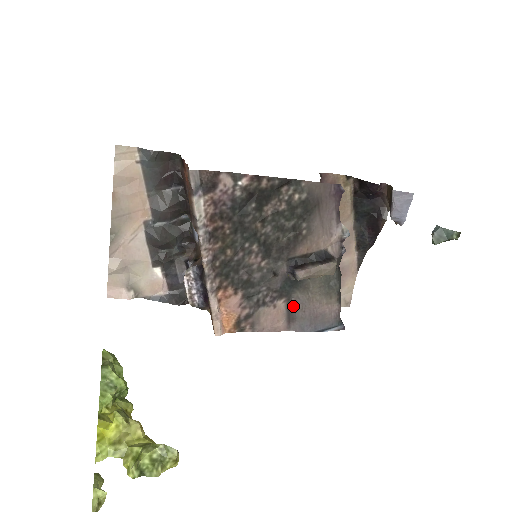
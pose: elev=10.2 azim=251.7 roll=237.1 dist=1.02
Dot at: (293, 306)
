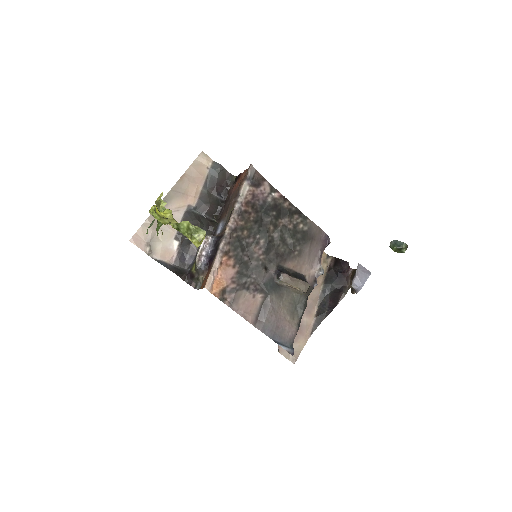
Dot at: (266, 306)
